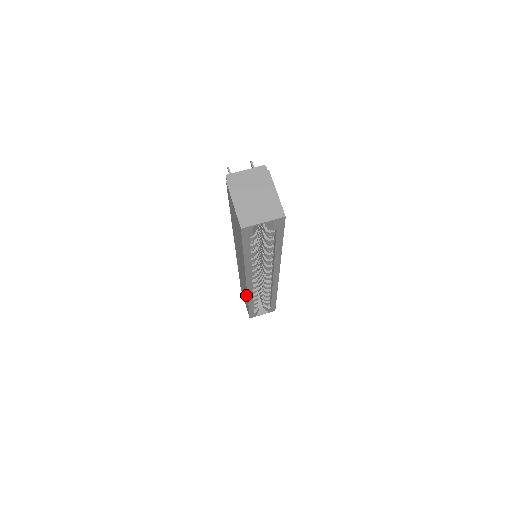
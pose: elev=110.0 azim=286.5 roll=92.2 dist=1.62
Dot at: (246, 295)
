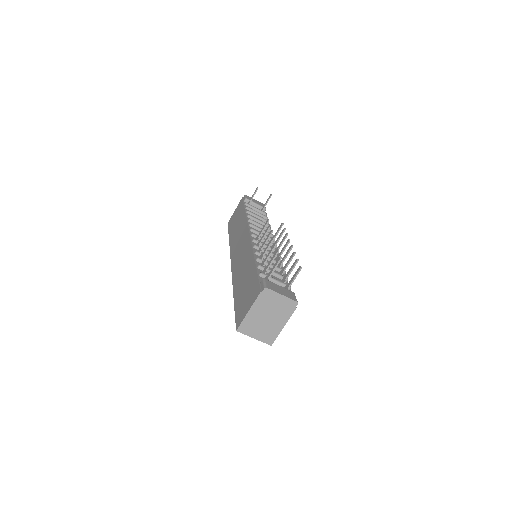
Dot at: (232, 242)
